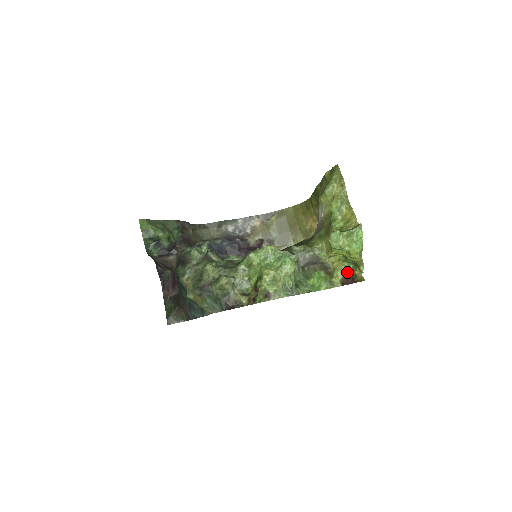
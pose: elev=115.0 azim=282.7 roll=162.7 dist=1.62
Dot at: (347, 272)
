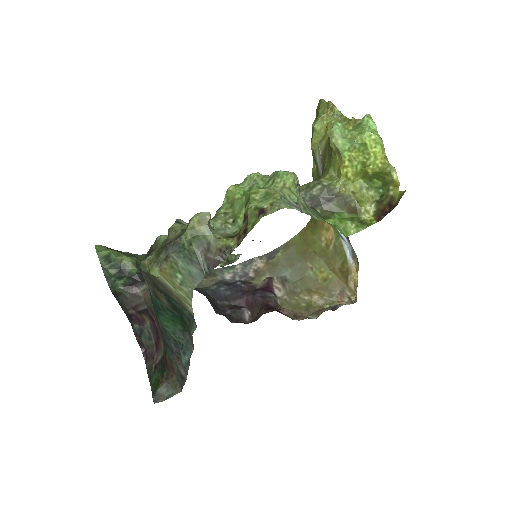
Dot at: (378, 201)
